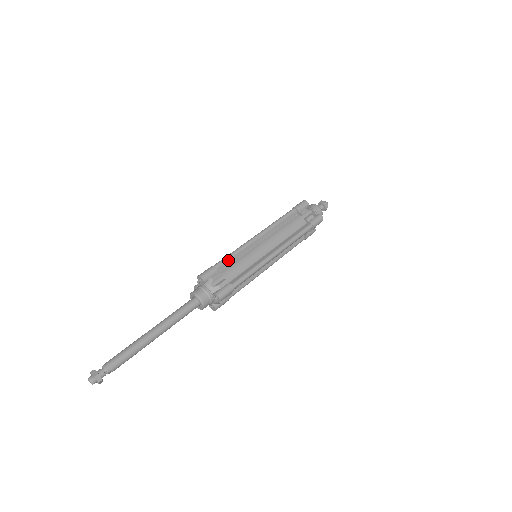
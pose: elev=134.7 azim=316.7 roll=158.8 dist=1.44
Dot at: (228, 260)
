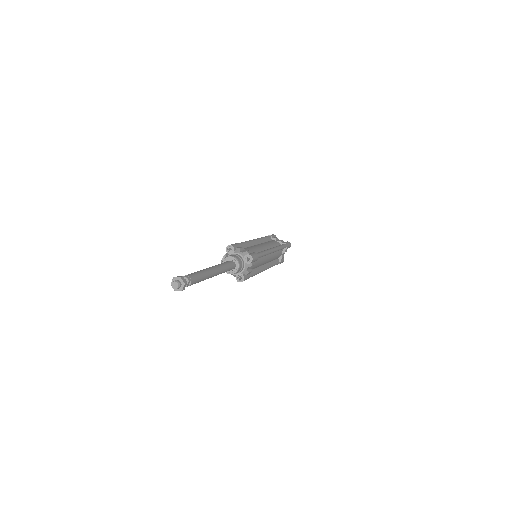
Dot at: (243, 244)
